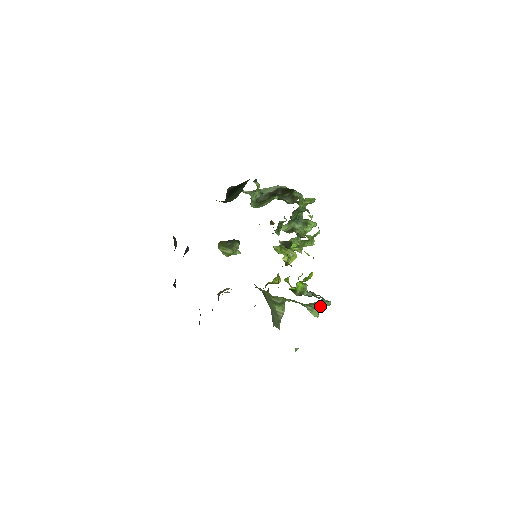
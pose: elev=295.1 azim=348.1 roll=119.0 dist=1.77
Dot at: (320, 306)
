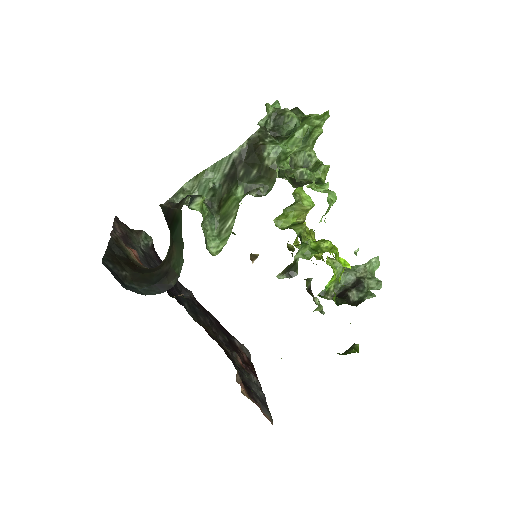
Dot at: occluded
